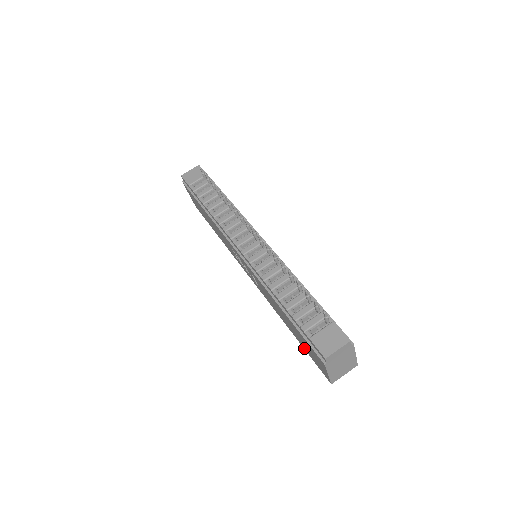
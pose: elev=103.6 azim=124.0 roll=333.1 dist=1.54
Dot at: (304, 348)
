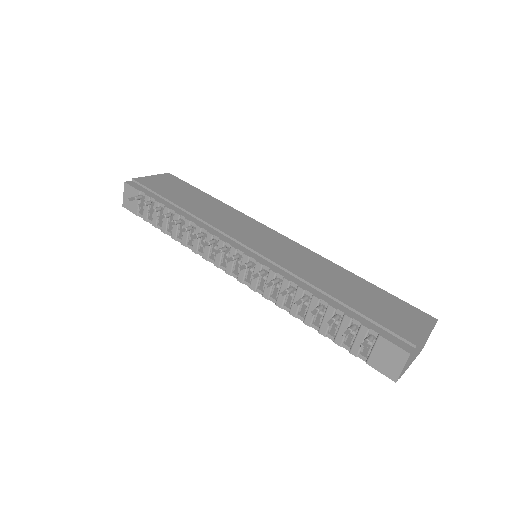
Dot at: occluded
